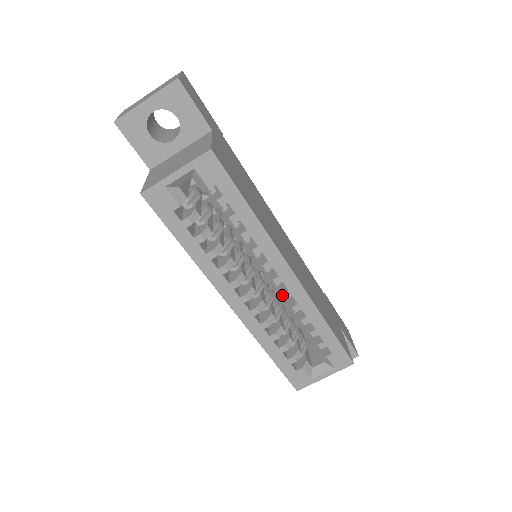
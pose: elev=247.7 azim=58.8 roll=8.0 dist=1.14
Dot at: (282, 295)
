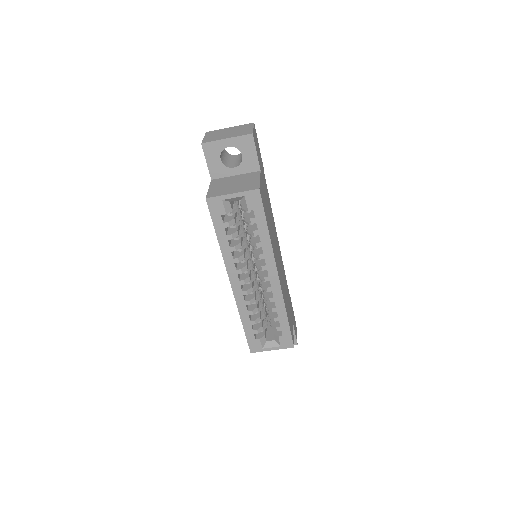
Dot at: (266, 288)
